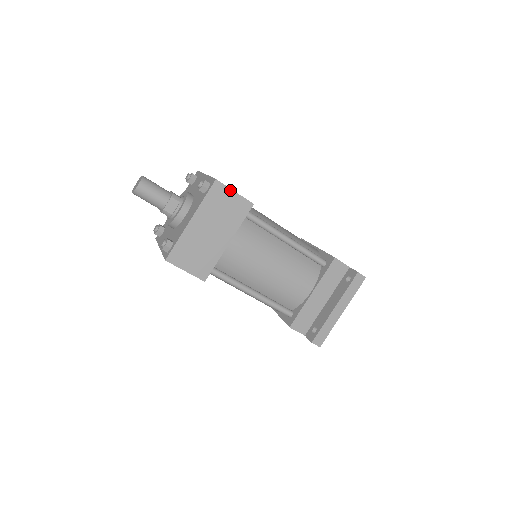
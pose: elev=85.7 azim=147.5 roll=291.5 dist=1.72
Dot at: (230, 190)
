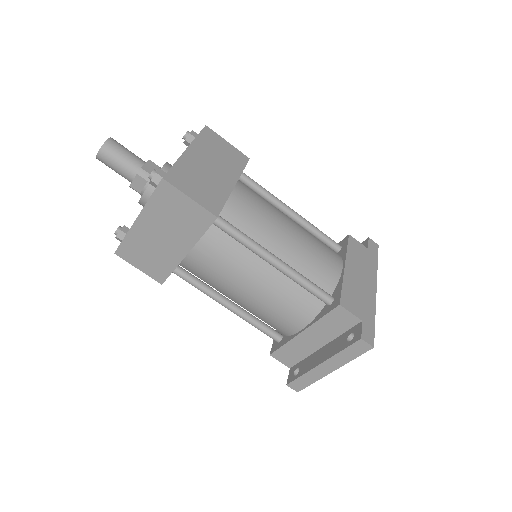
Dot at: (183, 194)
